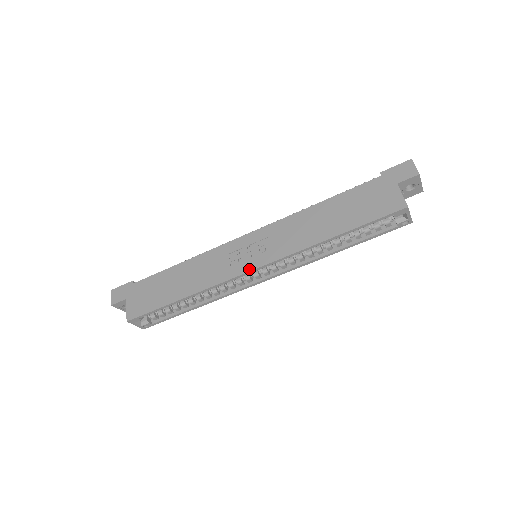
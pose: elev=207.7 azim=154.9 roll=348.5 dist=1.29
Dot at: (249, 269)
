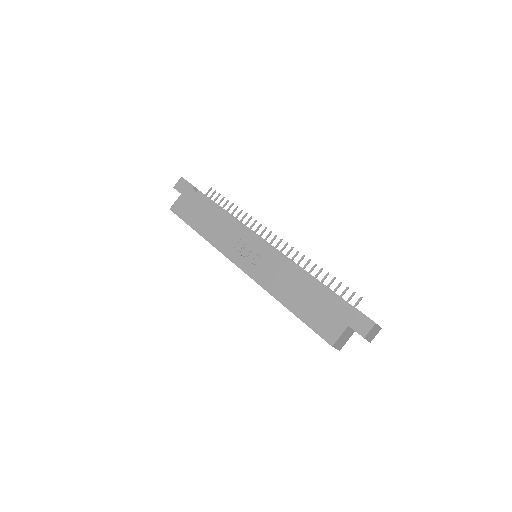
Dot at: (237, 264)
